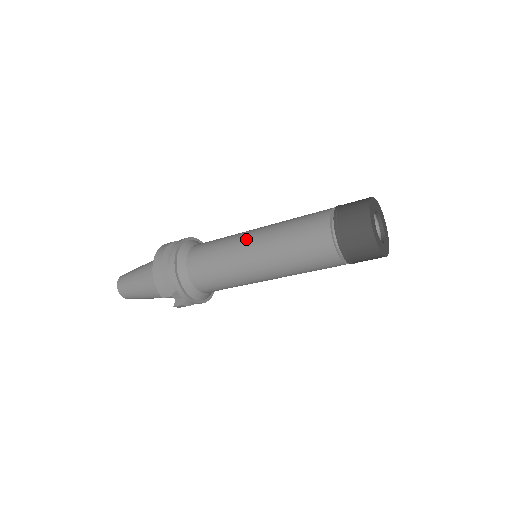
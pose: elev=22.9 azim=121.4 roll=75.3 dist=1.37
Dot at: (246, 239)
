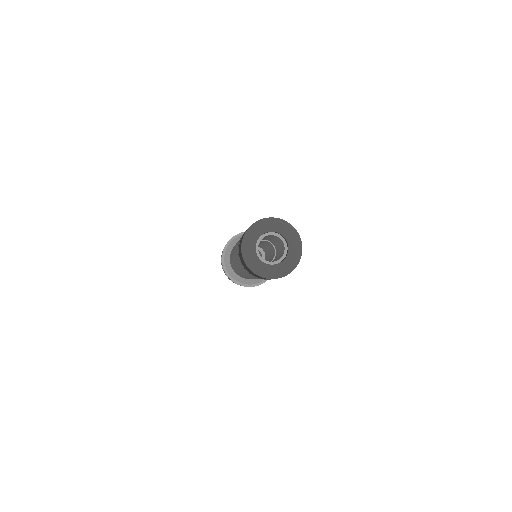
Dot at: (235, 266)
